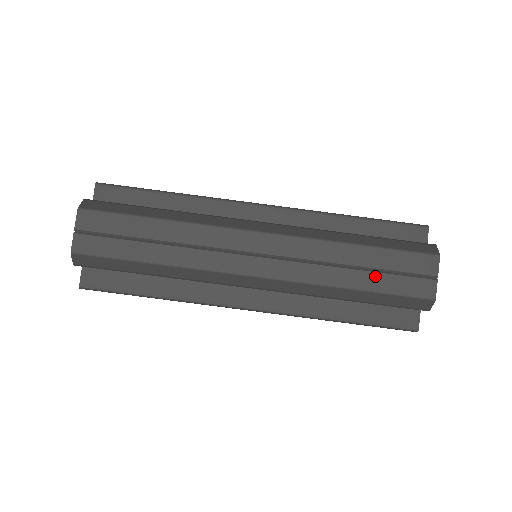
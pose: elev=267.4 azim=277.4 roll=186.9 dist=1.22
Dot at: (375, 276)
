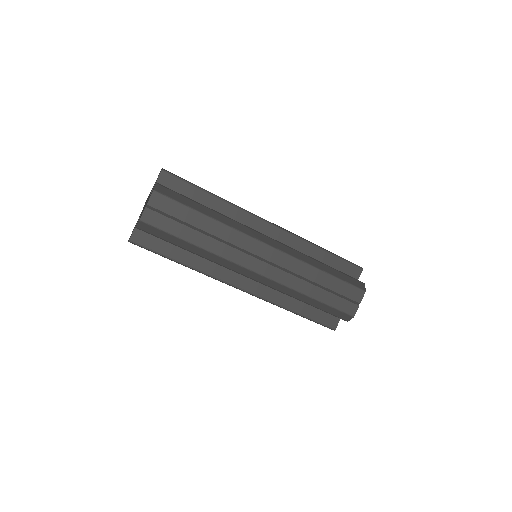
Dot at: (326, 293)
